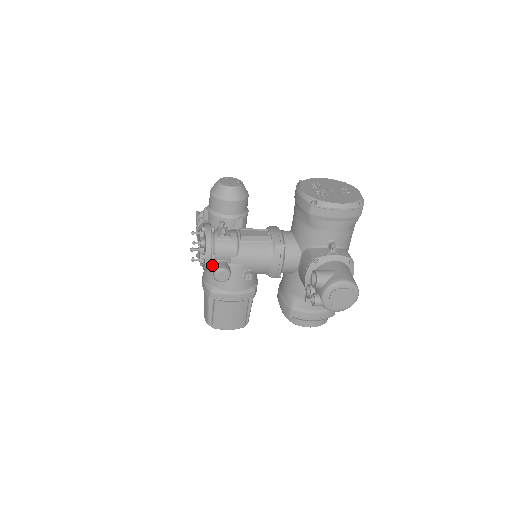
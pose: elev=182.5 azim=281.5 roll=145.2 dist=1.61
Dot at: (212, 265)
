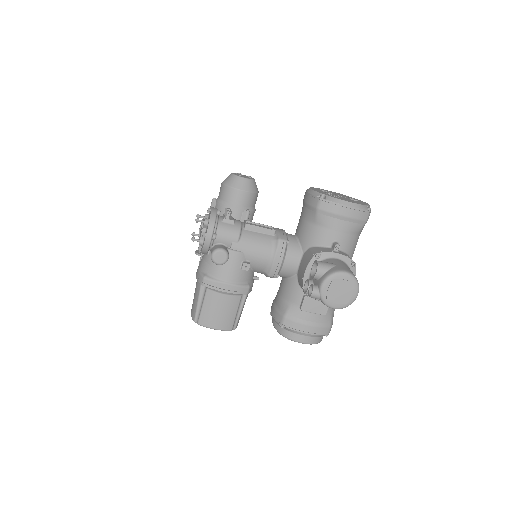
Dot at: (211, 248)
